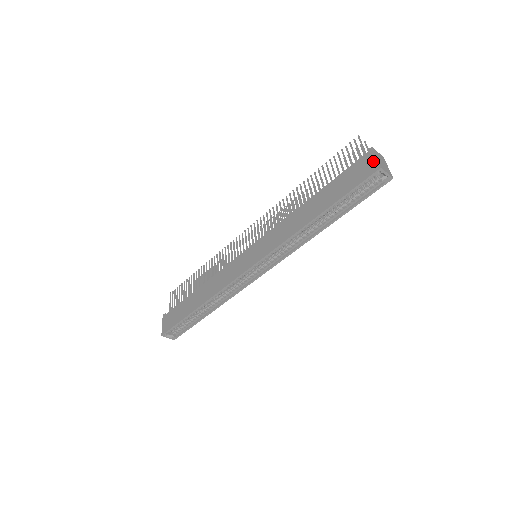
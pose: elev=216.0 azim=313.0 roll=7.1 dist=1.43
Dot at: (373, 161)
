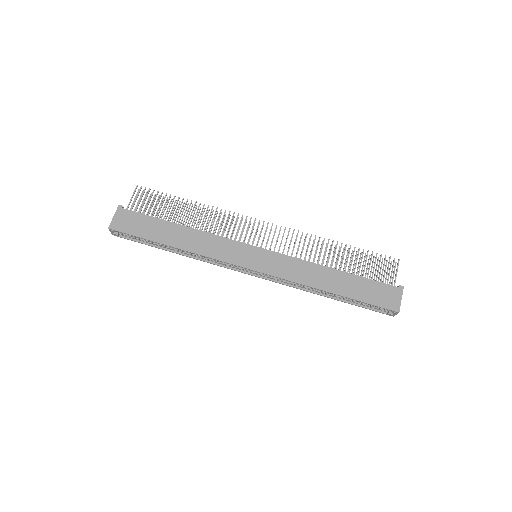
Dot at: (398, 300)
